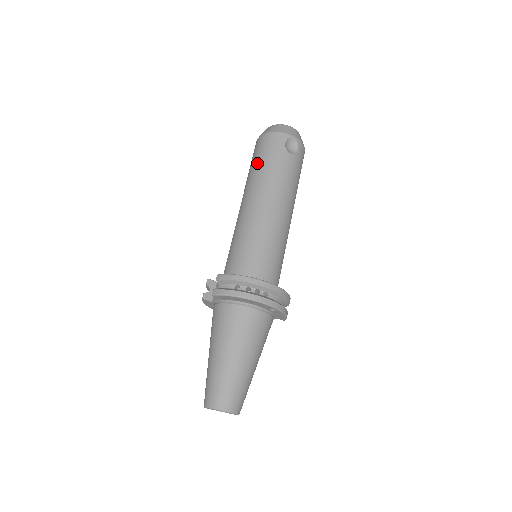
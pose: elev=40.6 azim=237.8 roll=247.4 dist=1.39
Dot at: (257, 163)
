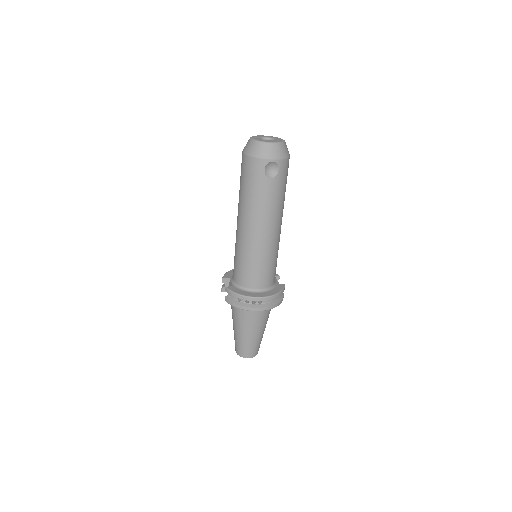
Dot at: (243, 187)
